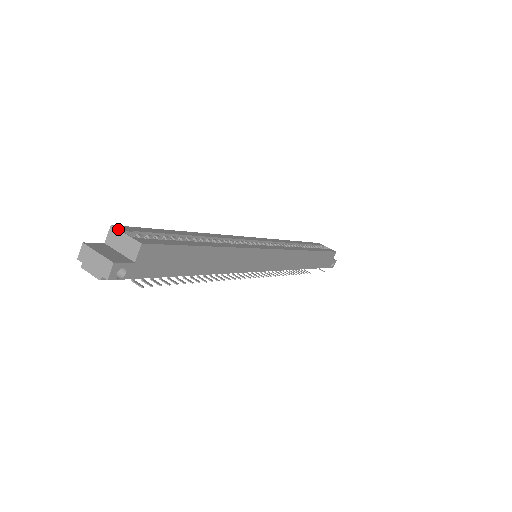
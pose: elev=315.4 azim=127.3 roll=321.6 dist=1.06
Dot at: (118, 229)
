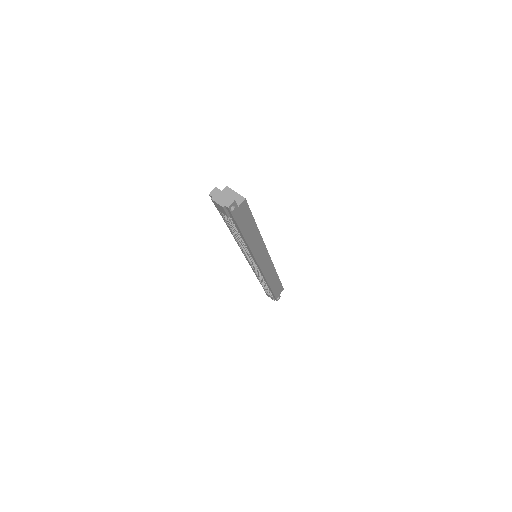
Dot at: occluded
